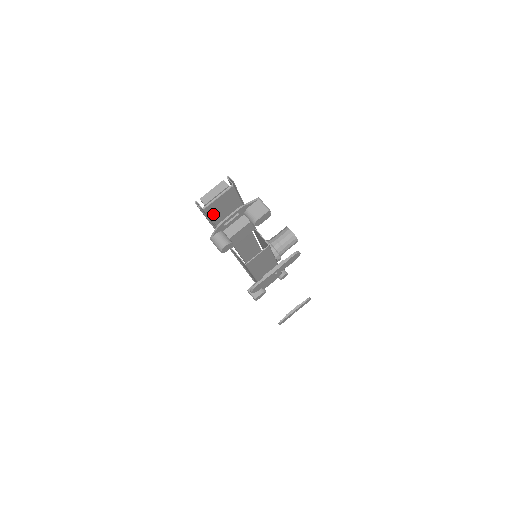
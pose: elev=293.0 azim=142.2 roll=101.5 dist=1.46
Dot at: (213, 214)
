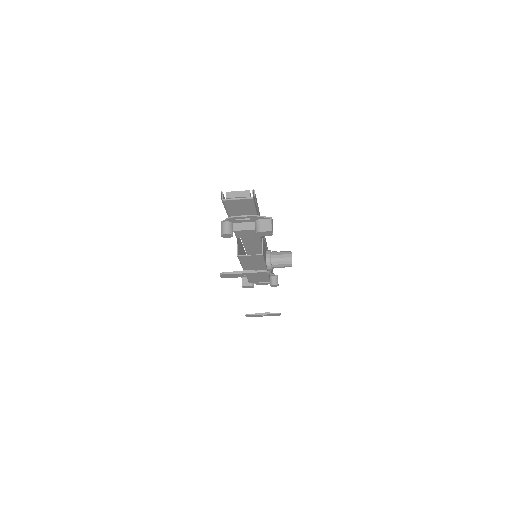
Dot at: (230, 207)
